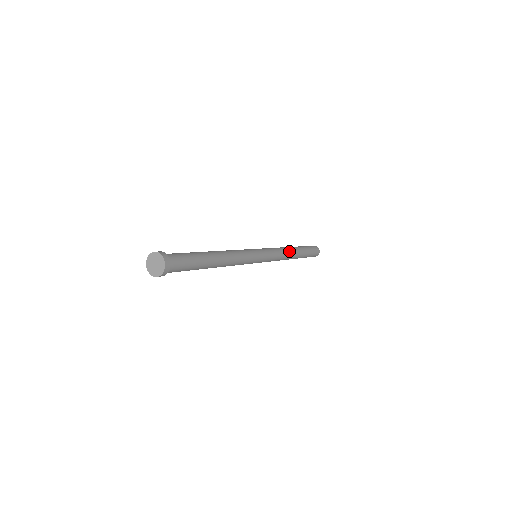
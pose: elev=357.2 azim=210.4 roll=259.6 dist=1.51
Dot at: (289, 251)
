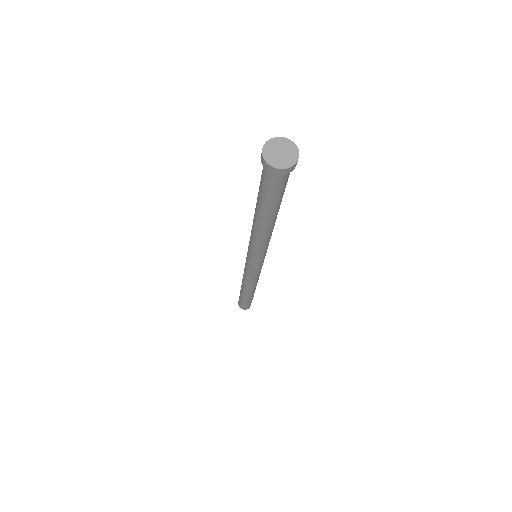
Dot at: occluded
